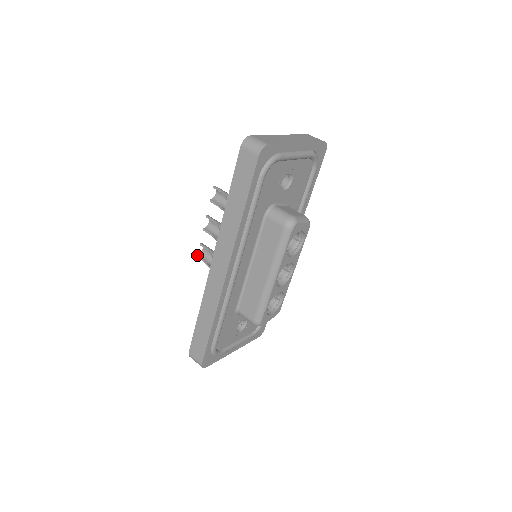
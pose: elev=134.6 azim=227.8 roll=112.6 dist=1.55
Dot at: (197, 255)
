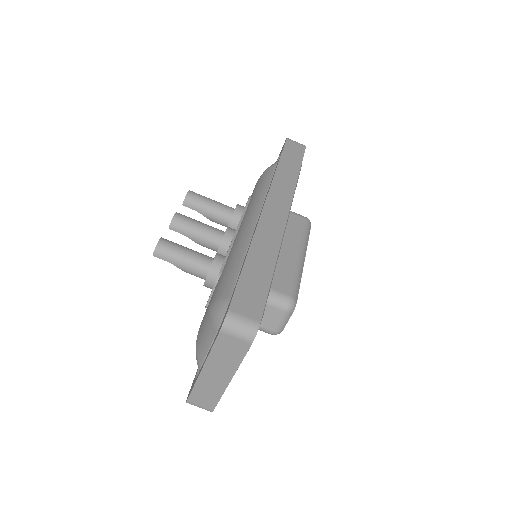
Dot at: occluded
